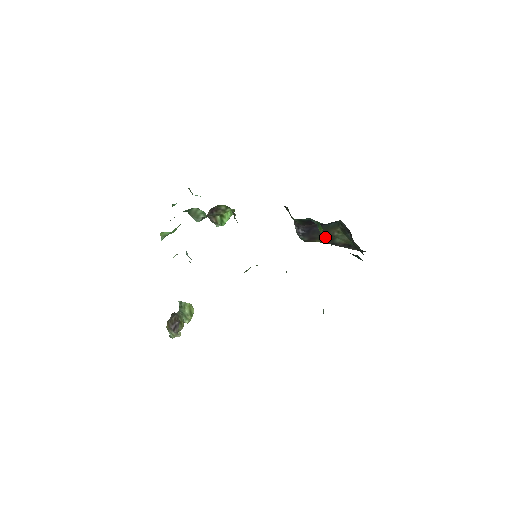
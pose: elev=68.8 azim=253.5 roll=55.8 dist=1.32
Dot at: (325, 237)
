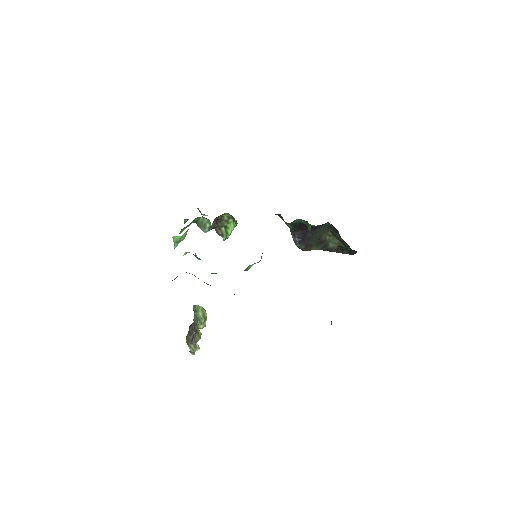
Dot at: (319, 243)
